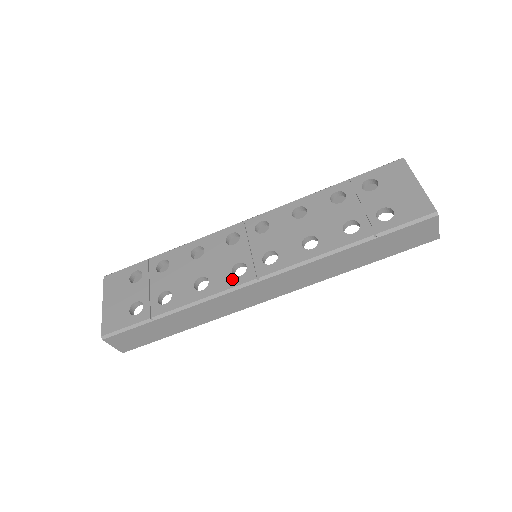
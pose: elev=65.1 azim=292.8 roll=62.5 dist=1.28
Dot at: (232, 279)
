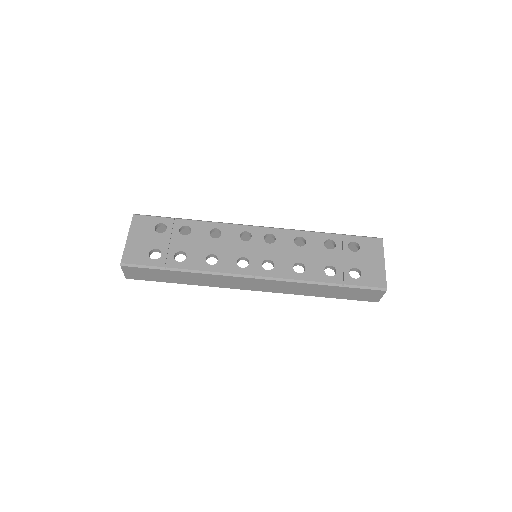
Dot at: (236, 267)
